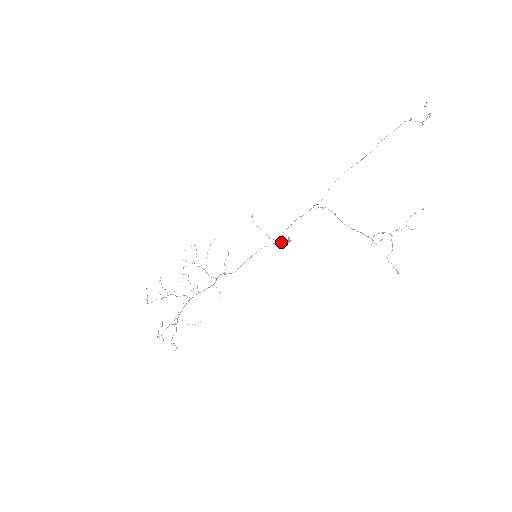
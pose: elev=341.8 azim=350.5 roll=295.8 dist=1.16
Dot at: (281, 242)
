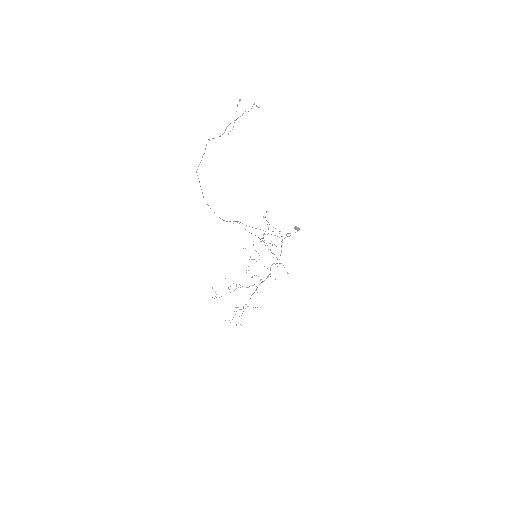
Dot at: (279, 237)
